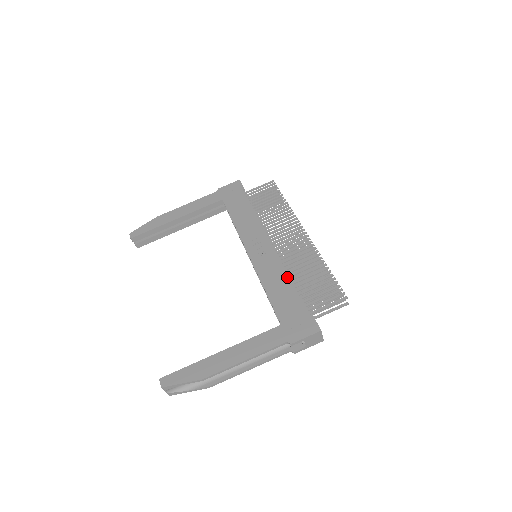
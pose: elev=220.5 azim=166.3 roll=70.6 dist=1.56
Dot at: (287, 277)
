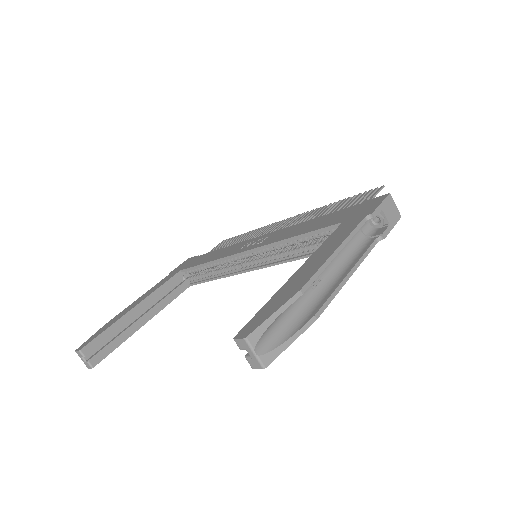
Dot at: (307, 221)
